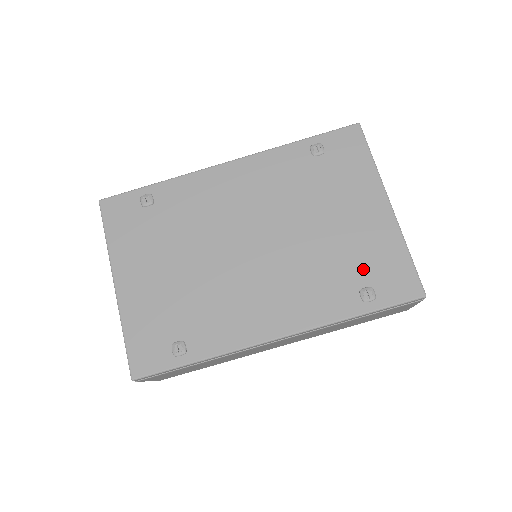
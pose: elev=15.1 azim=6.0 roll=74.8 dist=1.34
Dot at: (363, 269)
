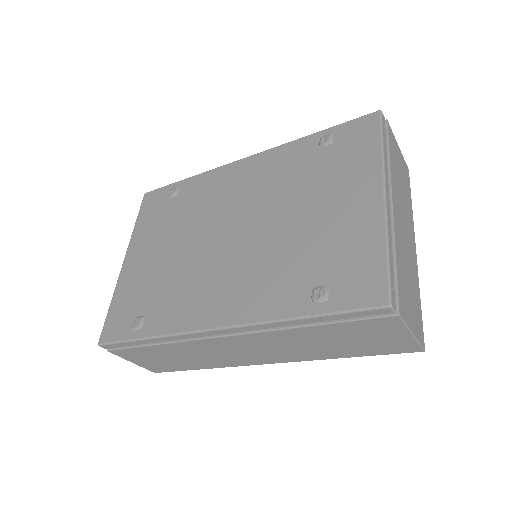
Dot at: (326, 265)
